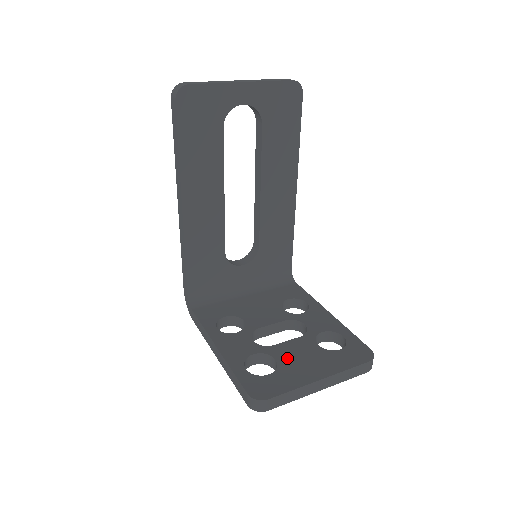
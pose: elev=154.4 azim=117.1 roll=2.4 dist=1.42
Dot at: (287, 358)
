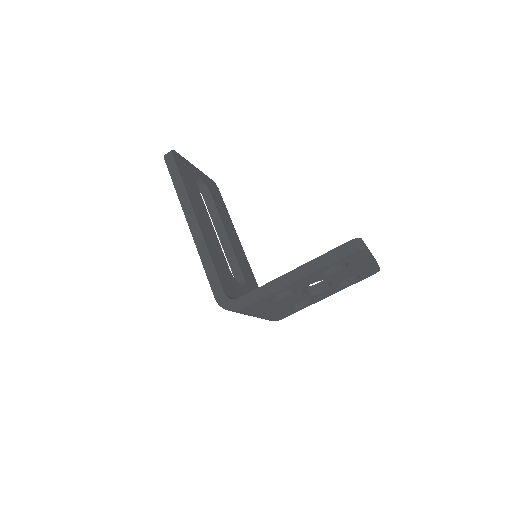
Dot at: occluded
